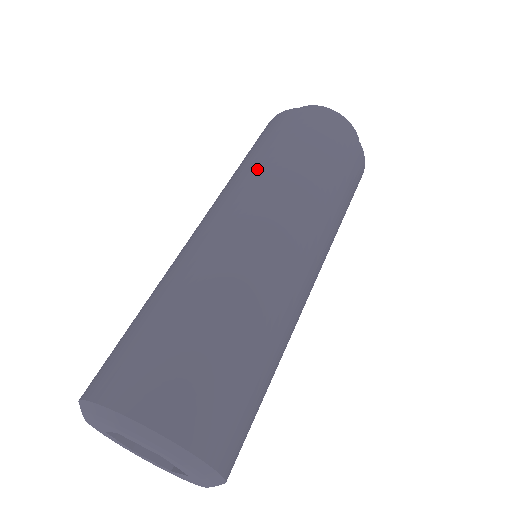
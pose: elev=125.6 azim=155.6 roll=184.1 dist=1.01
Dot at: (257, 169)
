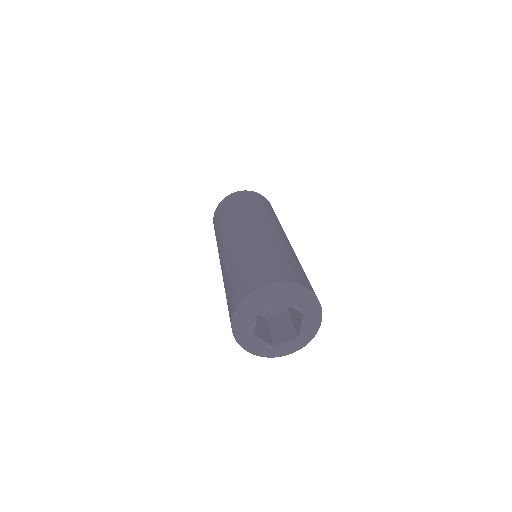
Dot at: (259, 210)
